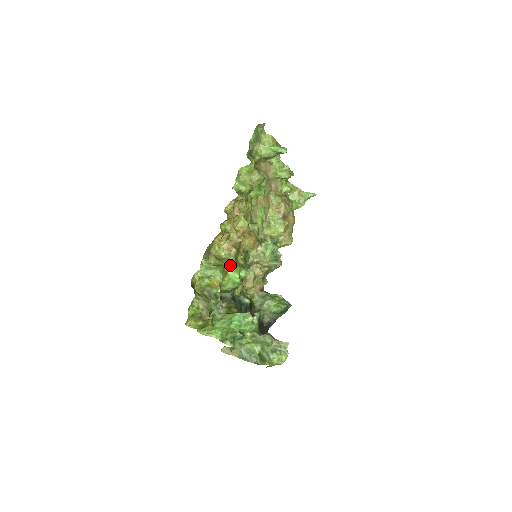
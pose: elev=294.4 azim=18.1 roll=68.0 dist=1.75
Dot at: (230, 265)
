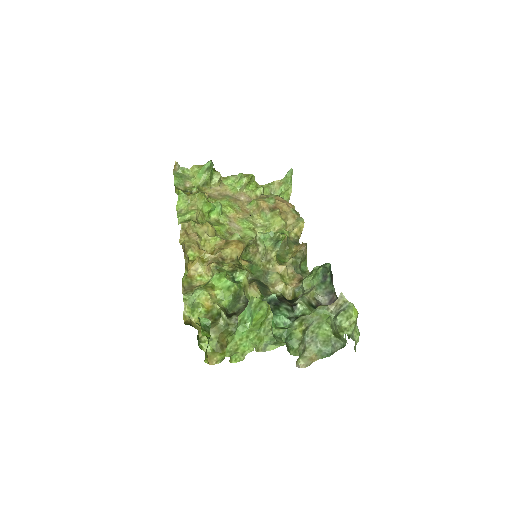
Dot at: (212, 278)
